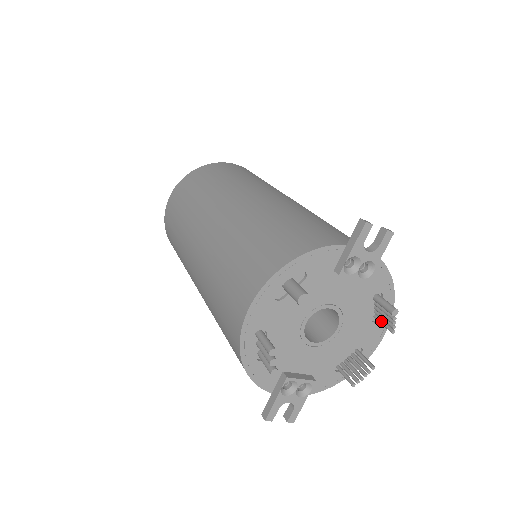
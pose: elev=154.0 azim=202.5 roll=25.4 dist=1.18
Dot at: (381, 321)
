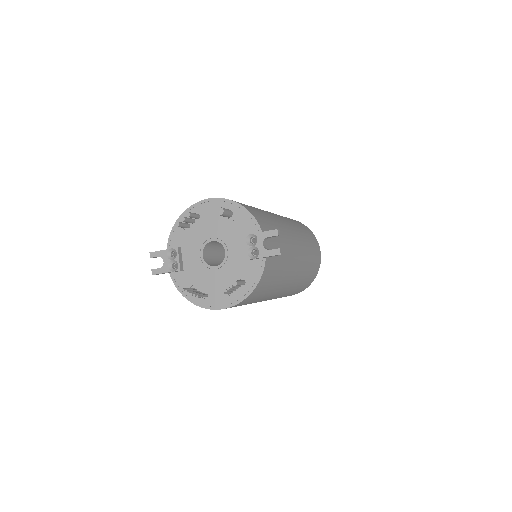
Dot at: occluded
